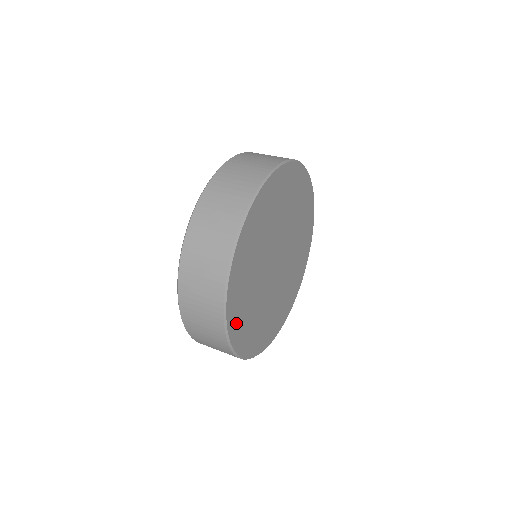
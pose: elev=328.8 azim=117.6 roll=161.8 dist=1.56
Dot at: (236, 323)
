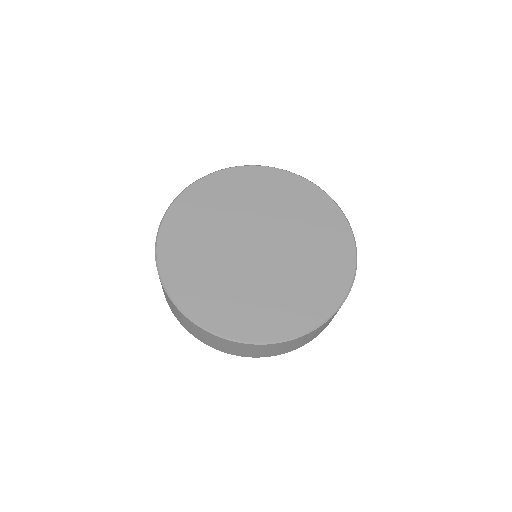
Dot at: (196, 302)
